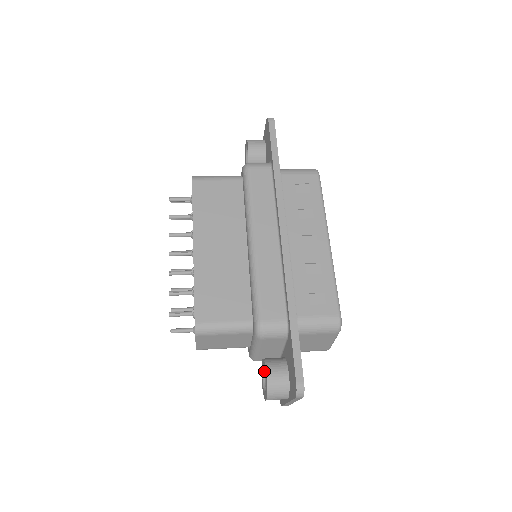
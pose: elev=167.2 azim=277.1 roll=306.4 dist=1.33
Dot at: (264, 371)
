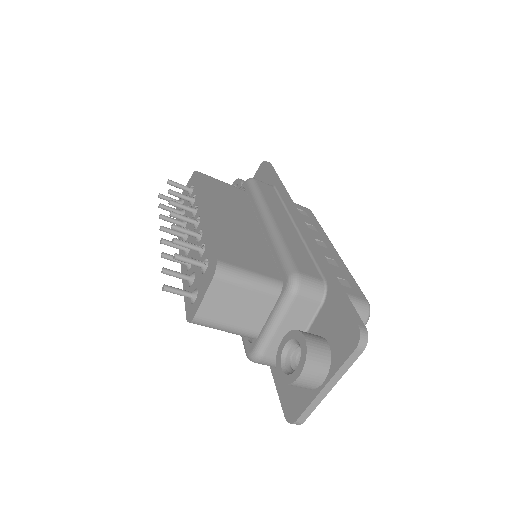
Dot at: (284, 354)
